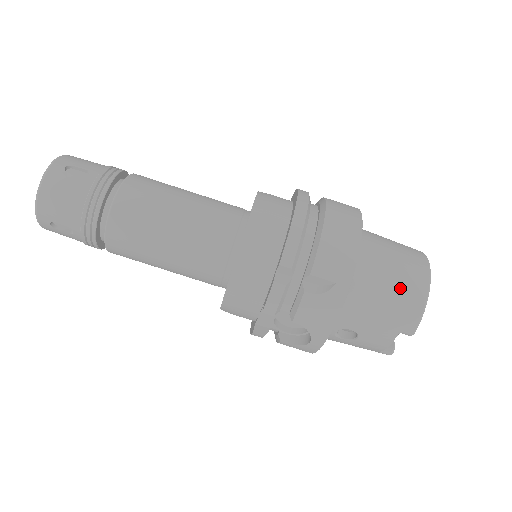
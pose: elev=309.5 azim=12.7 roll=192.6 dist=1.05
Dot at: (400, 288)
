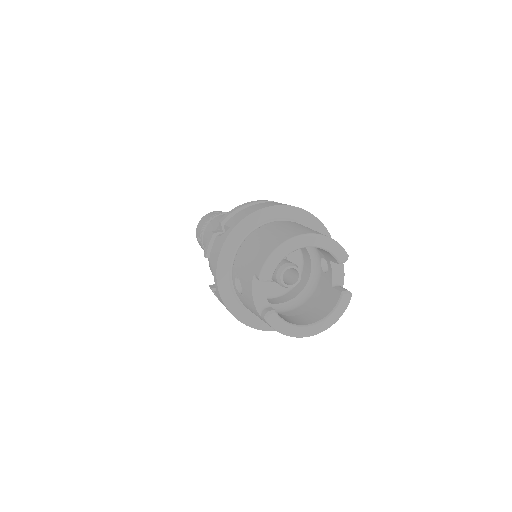
Dot at: (269, 239)
